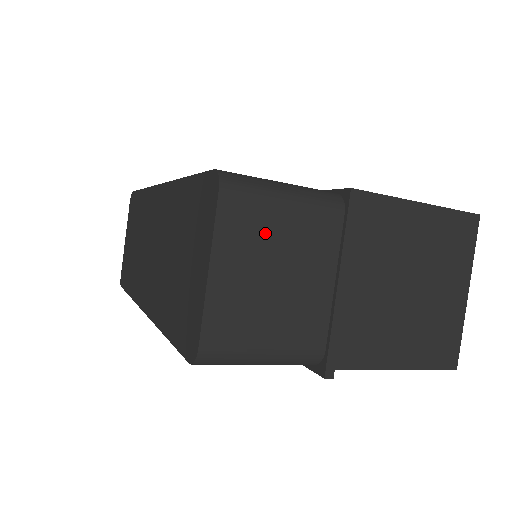
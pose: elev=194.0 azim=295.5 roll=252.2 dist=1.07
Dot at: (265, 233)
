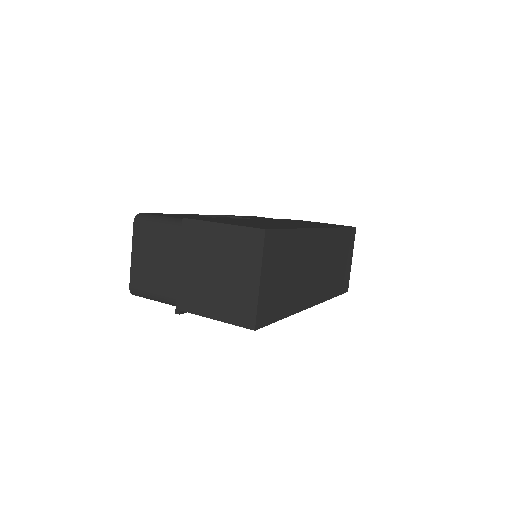
Dot at: (150, 240)
